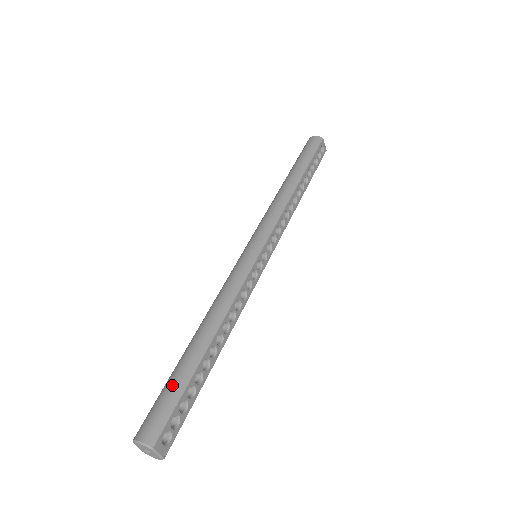
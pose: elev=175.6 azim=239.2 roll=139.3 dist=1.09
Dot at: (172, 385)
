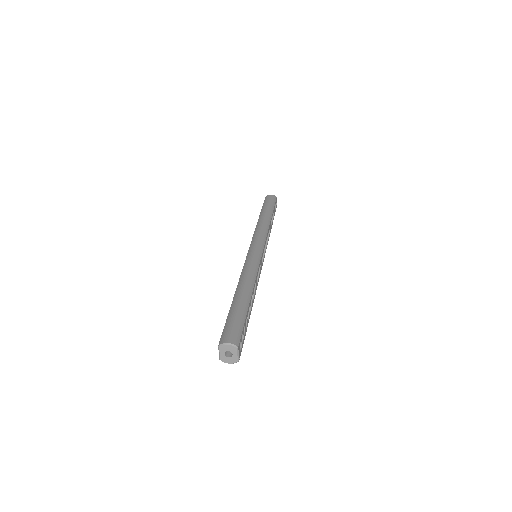
Dot at: (236, 315)
